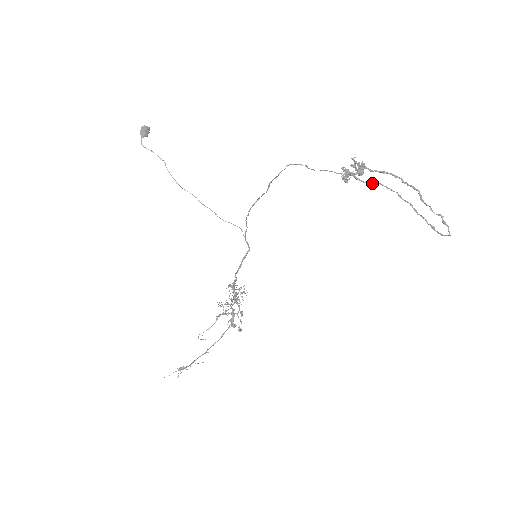
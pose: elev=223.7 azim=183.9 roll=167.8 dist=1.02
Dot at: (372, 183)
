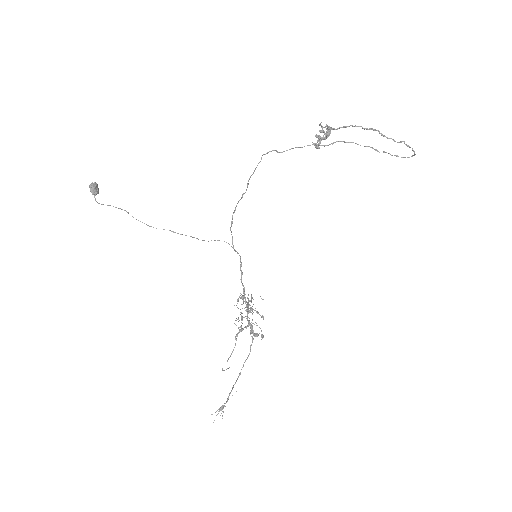
Dot at: (333, 143)
